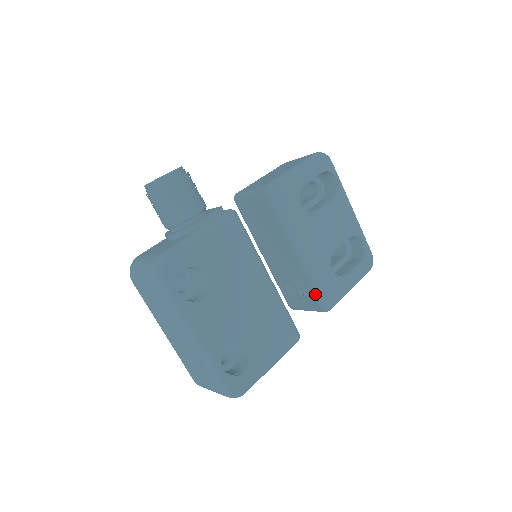
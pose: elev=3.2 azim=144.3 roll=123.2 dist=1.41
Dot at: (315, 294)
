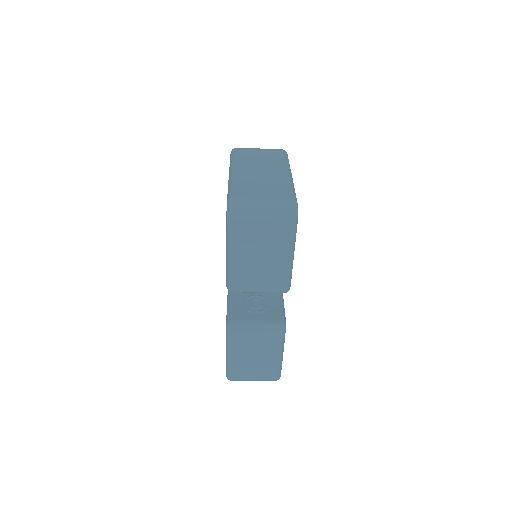
Dot at: (281, 309)
